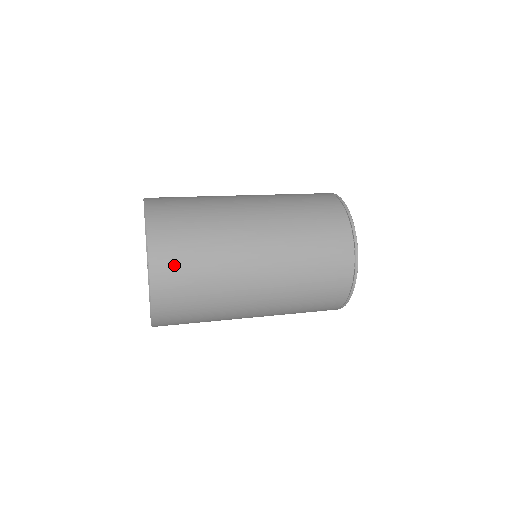
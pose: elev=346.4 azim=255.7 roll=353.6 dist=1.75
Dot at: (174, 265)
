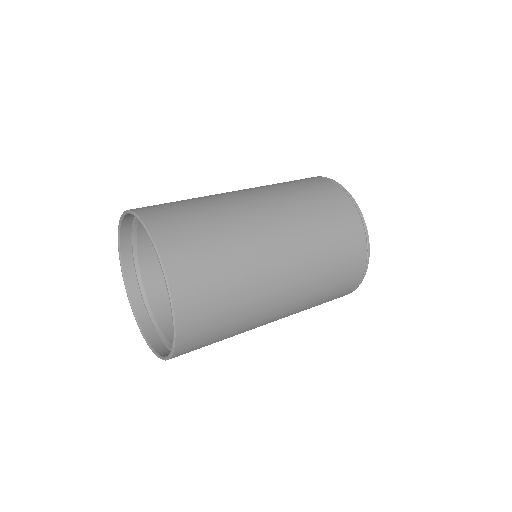
Dot at: (194, 270)
